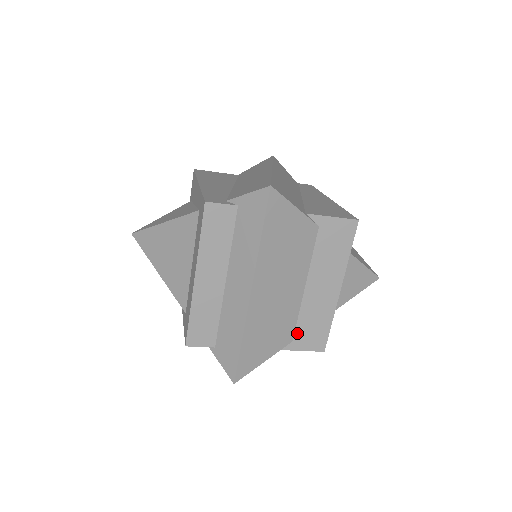
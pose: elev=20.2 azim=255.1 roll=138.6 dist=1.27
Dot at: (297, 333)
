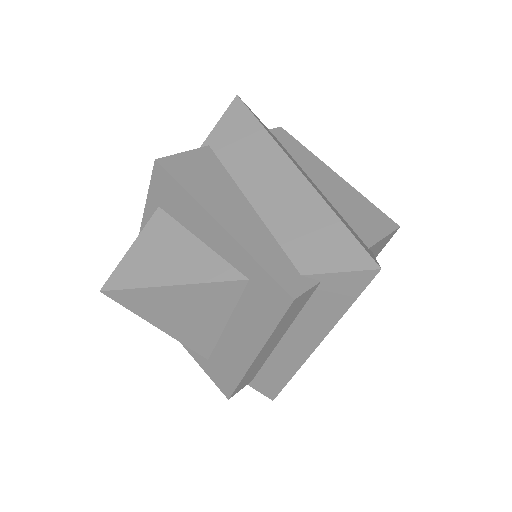
Dot at: occluded
